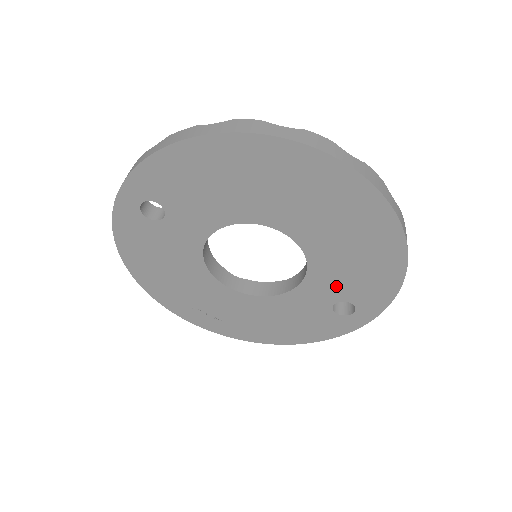
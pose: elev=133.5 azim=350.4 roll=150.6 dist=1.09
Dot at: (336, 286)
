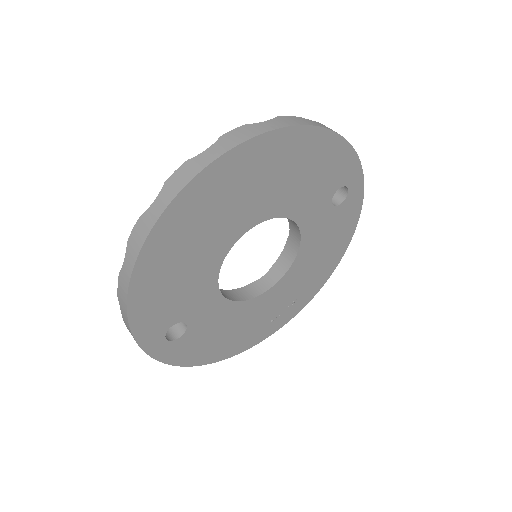
Dot at: (317, 198)
